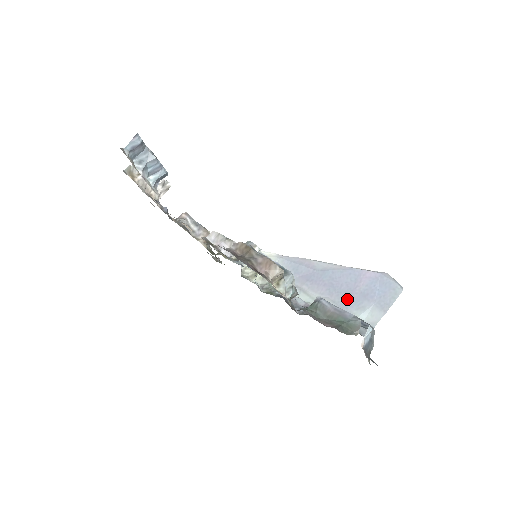
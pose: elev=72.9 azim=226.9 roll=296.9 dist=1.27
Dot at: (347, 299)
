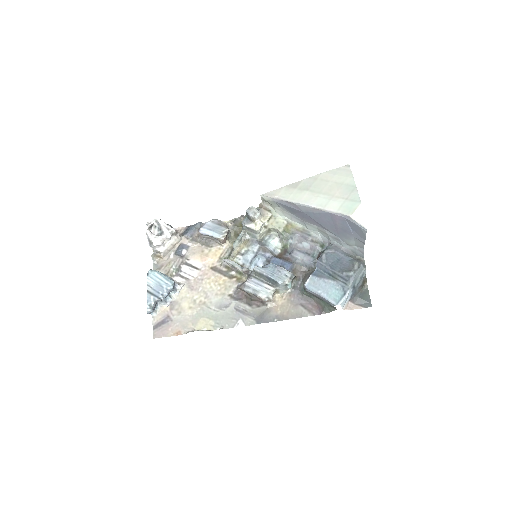
Dot at: (335, 232)
